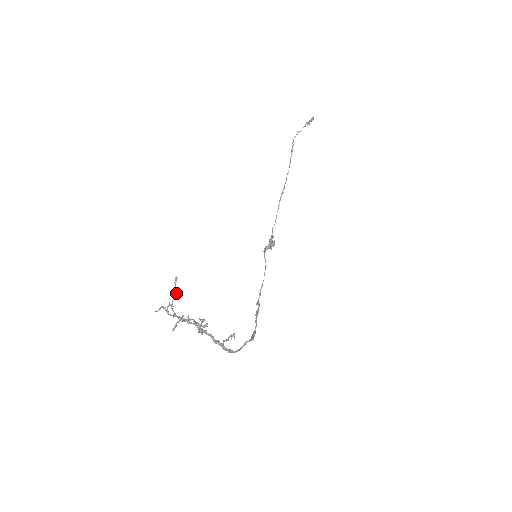
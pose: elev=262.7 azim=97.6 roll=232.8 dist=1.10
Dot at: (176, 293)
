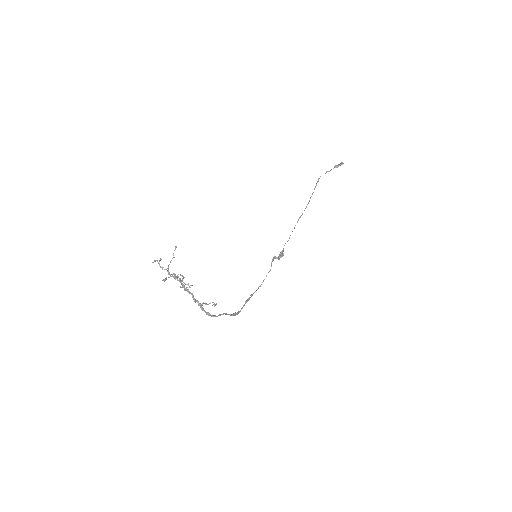
Dot at: occluded
